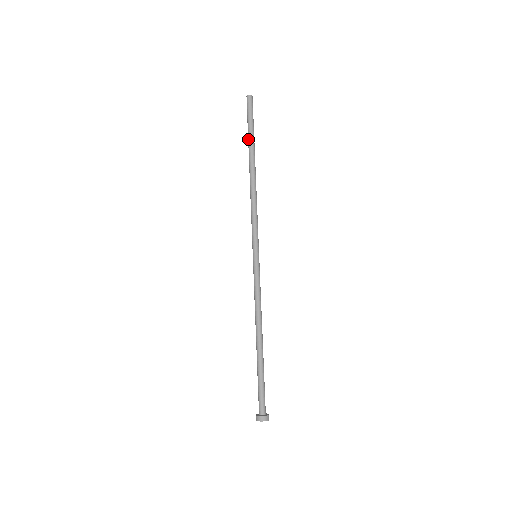
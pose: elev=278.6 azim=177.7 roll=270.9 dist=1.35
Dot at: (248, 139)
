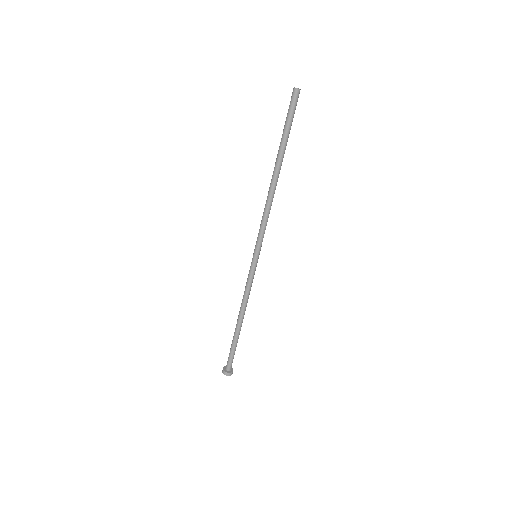
Dot at: occluded
